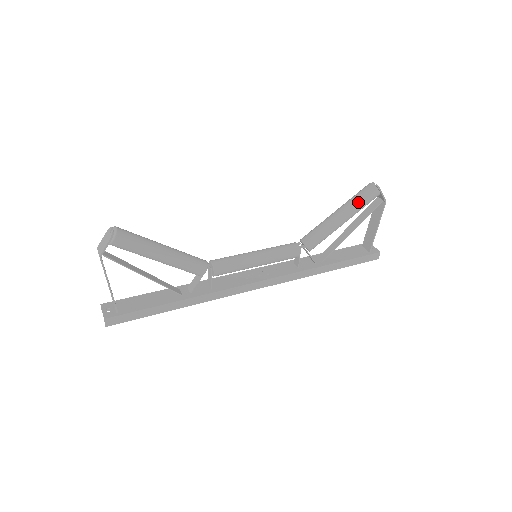
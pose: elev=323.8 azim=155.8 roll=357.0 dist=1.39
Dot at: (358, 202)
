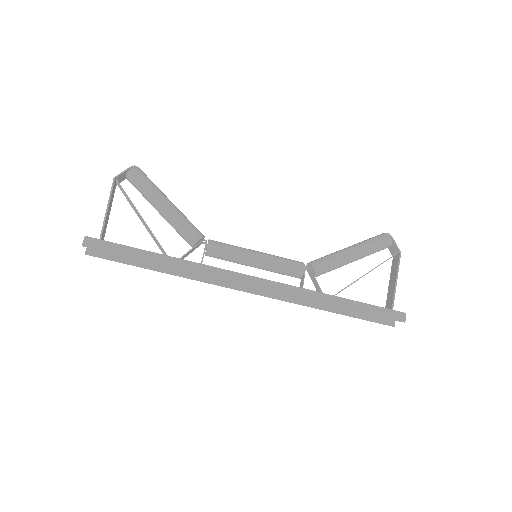
Dot at: (368, 240)
